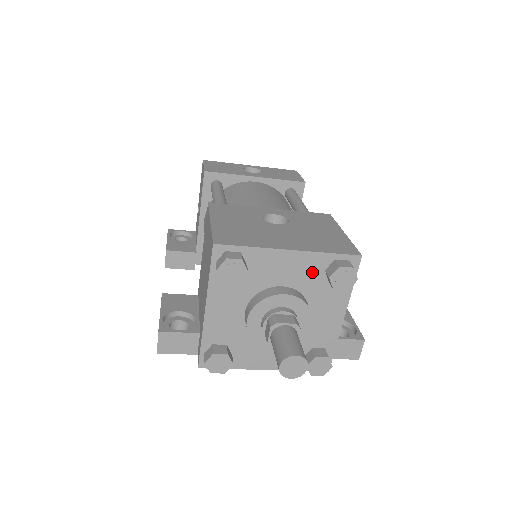
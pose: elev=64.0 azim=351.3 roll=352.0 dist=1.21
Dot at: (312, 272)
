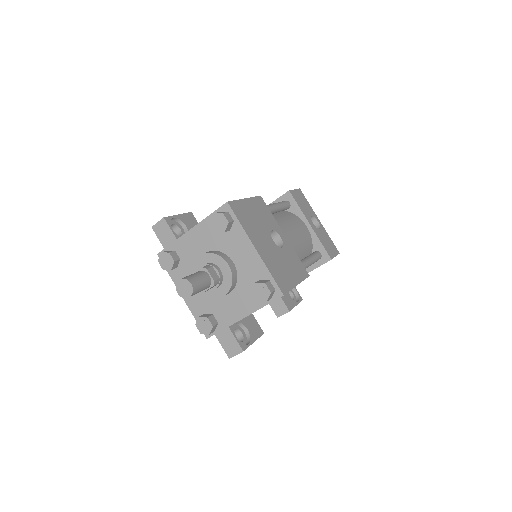
Dot at: (253, 273)
